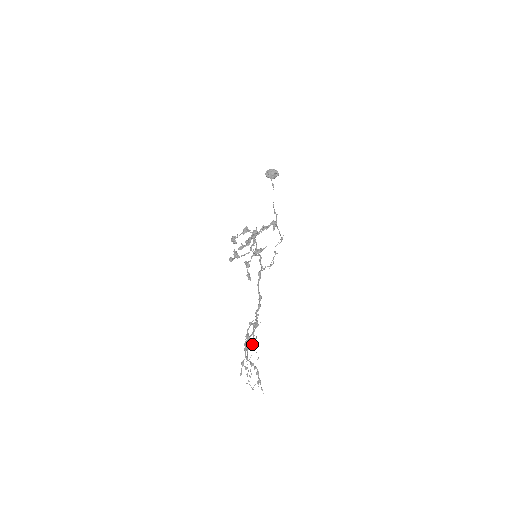
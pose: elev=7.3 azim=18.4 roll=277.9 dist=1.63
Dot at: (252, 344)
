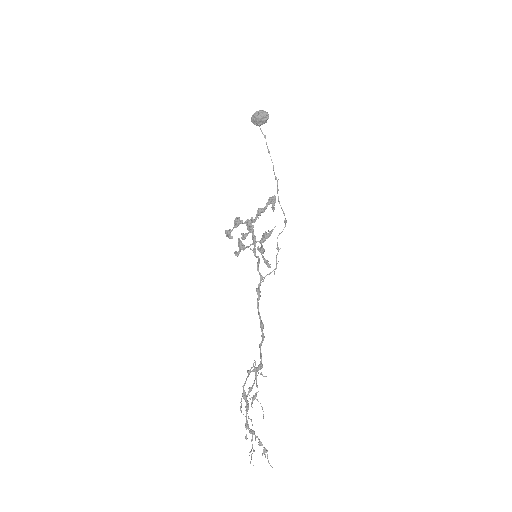
Dot at: (255, 397)
